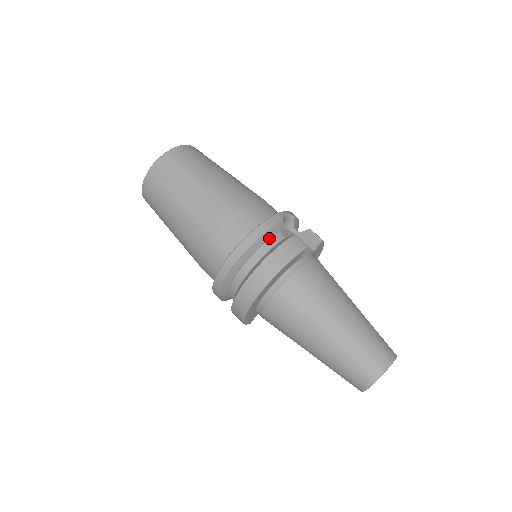
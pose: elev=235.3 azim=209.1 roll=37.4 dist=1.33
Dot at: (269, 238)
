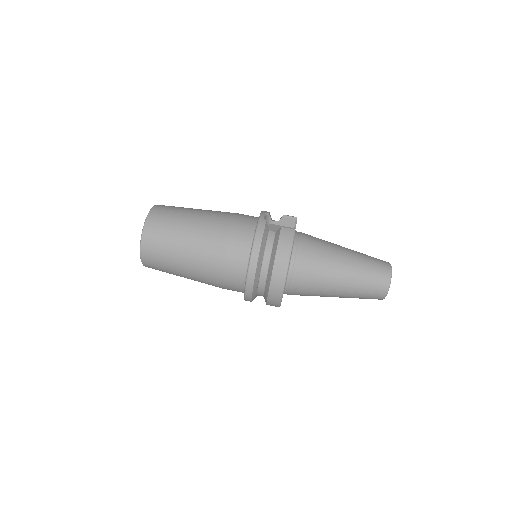
Dot at: (266, 239)
